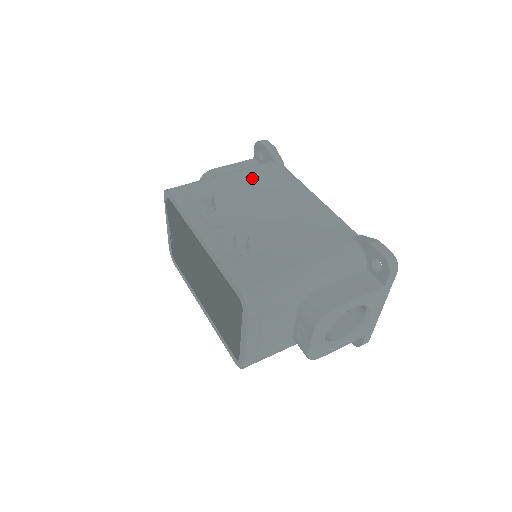
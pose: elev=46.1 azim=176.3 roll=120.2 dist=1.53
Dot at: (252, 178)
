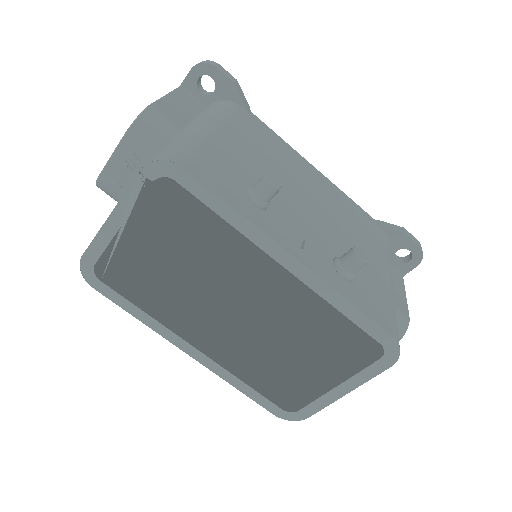
Dot at: (246, 135)
